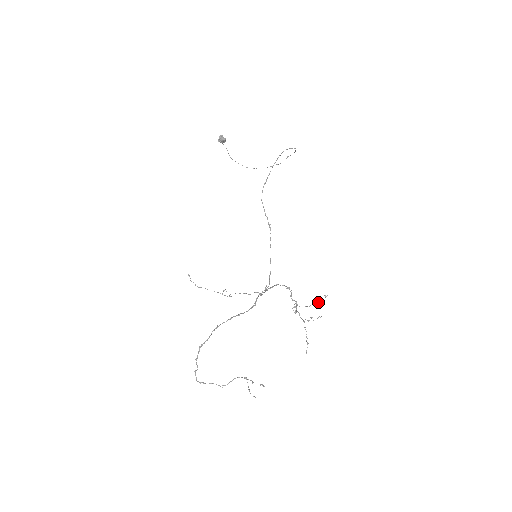
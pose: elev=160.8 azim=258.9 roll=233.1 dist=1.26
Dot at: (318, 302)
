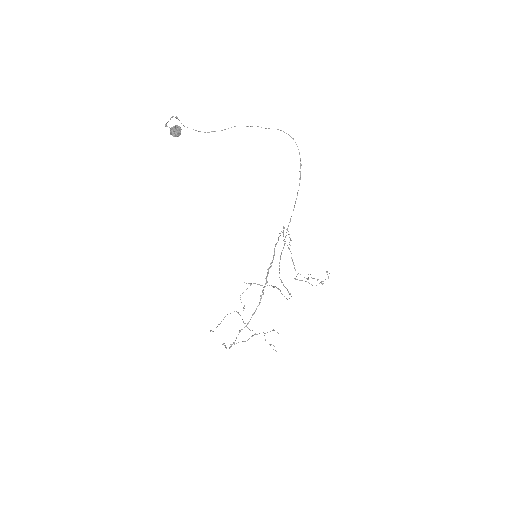
Dot at: occluded
